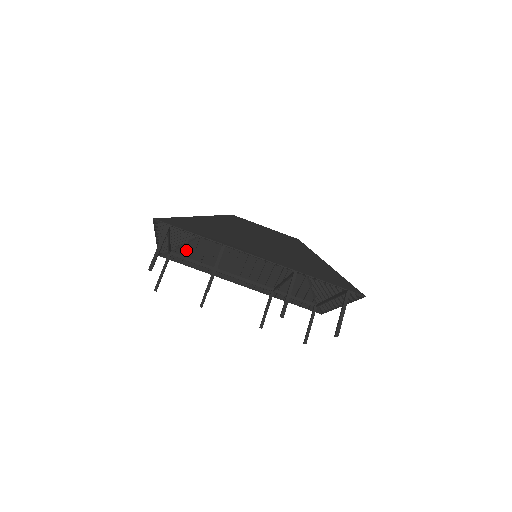
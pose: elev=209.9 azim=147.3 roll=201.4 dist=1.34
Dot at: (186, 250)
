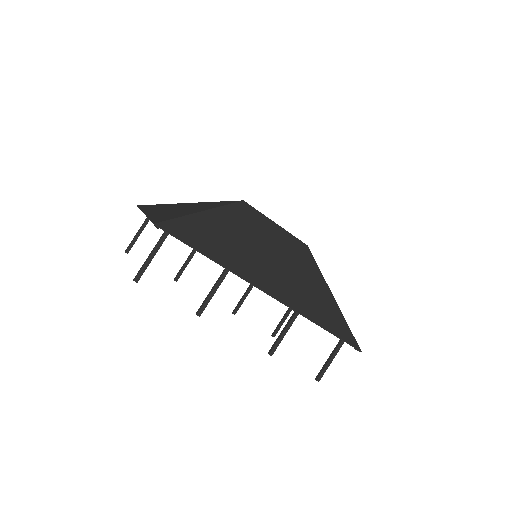
Dot at: occluded
